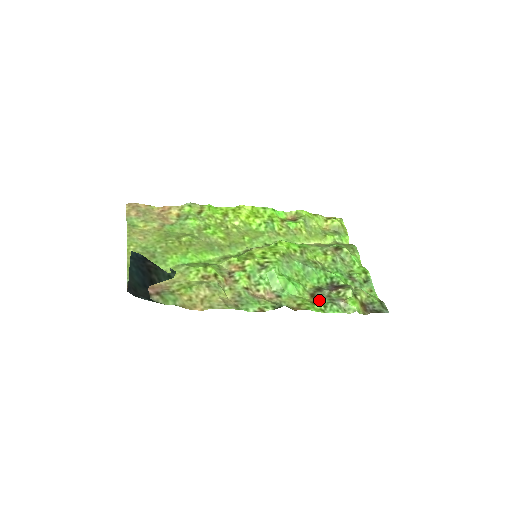
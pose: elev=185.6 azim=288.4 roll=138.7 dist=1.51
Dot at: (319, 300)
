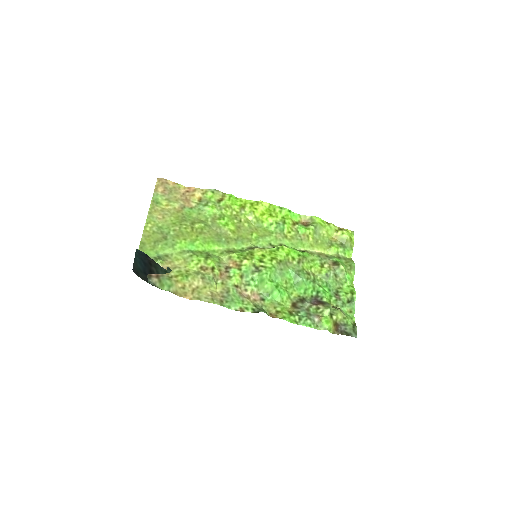
Dot at: (297, 311)
